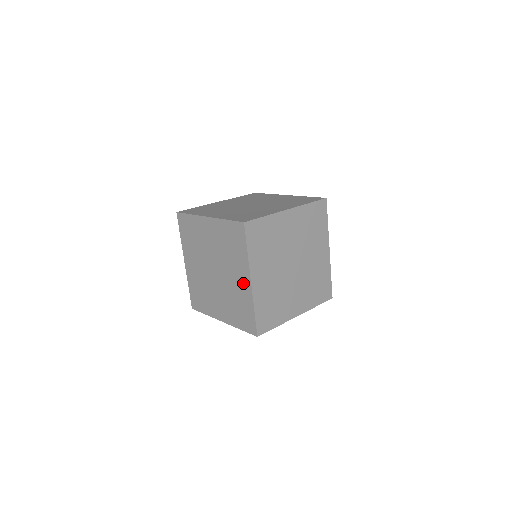
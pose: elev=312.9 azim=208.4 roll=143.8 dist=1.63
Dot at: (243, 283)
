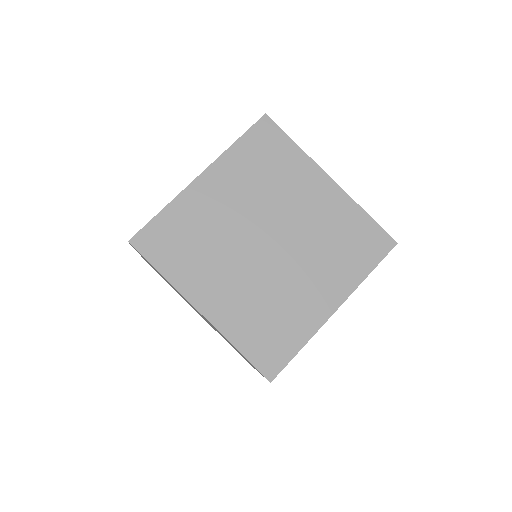
Dot at: occluded
